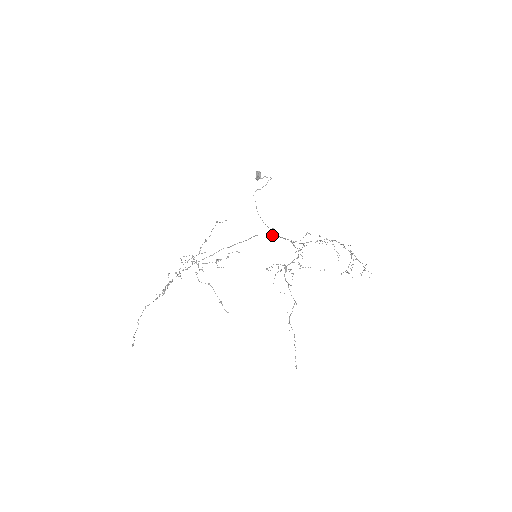
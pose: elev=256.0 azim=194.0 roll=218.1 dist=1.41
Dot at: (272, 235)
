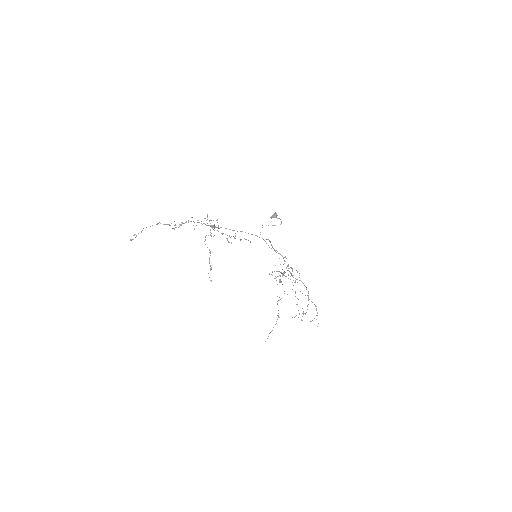
Dot at: occluded
